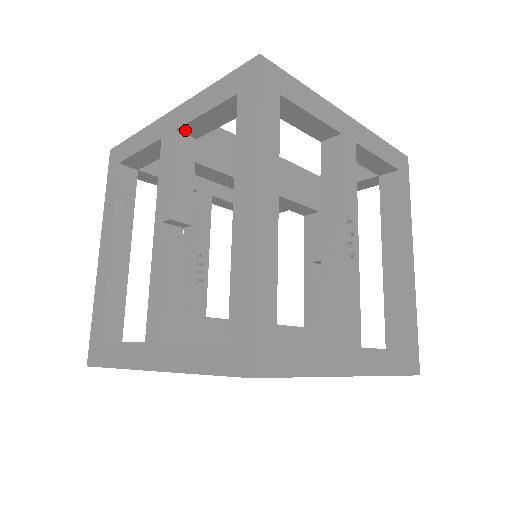
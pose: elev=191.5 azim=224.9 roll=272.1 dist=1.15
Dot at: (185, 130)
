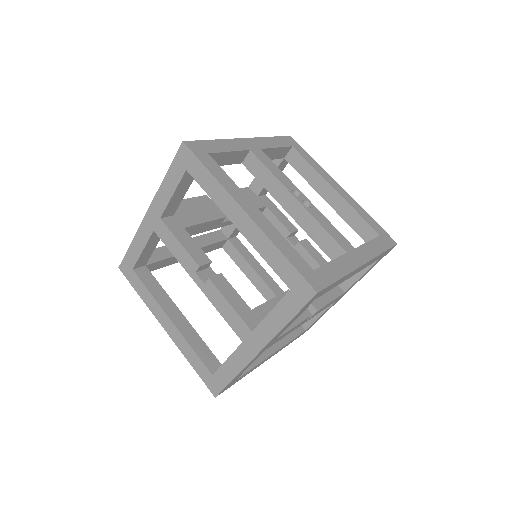
Dot at: (165, 214)
